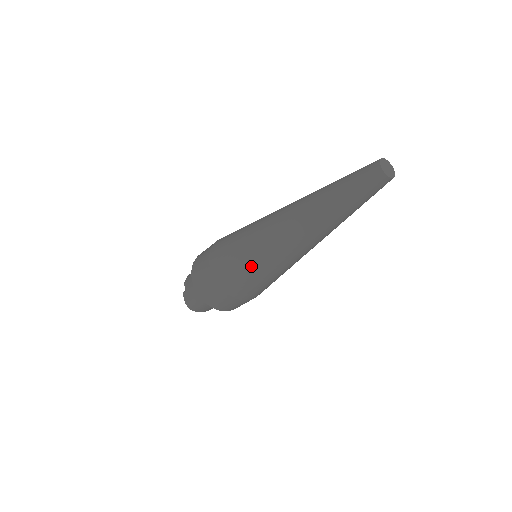
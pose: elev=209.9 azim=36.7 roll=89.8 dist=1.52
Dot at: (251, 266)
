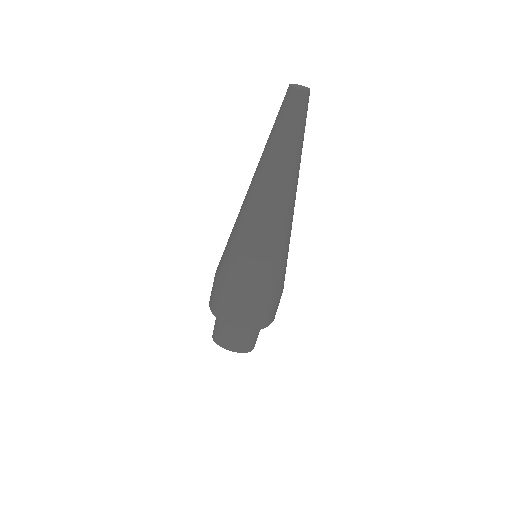
Dot at: (230, 241)
